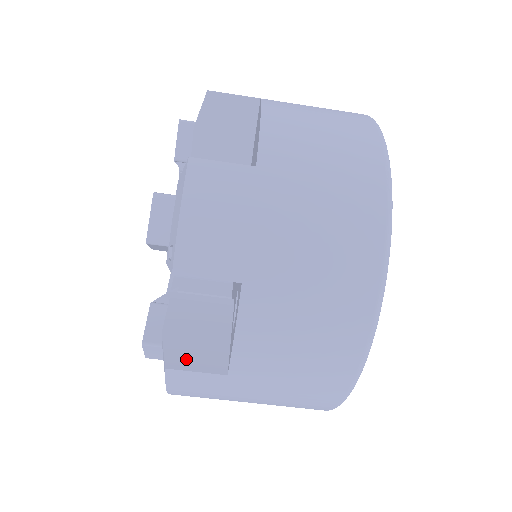
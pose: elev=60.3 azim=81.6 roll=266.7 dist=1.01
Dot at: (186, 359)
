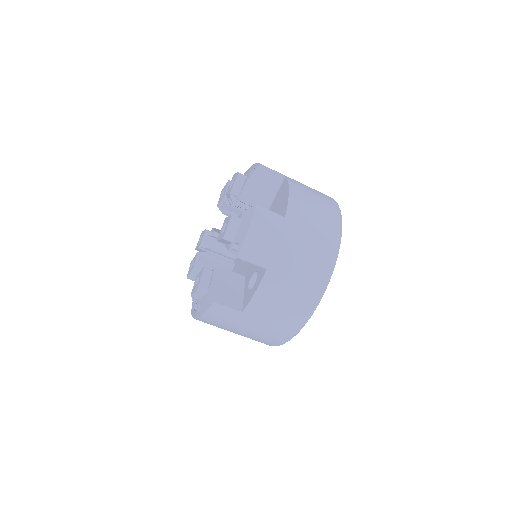
Dot at: (223, 300)
